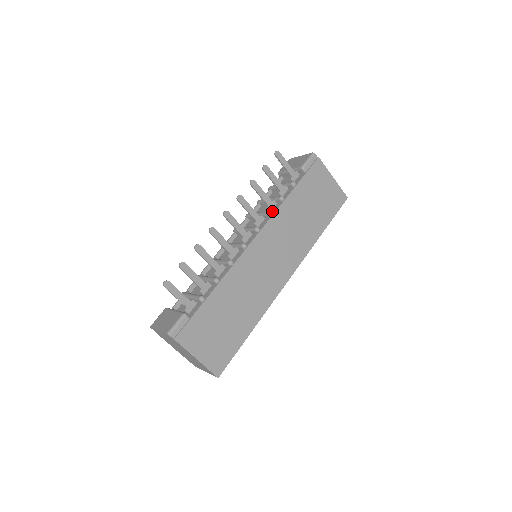
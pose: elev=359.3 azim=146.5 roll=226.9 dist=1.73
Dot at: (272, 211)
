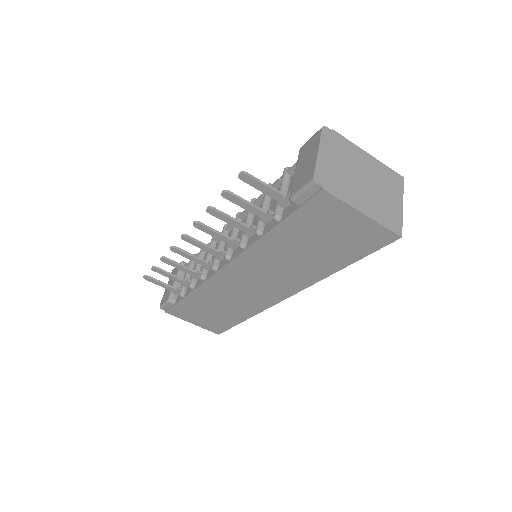
Dot at: (248, 241)
